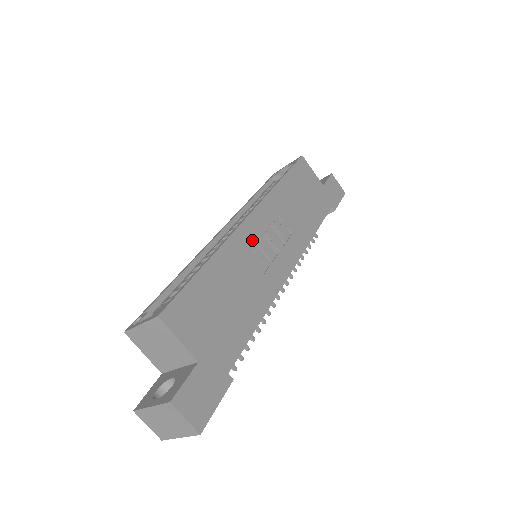
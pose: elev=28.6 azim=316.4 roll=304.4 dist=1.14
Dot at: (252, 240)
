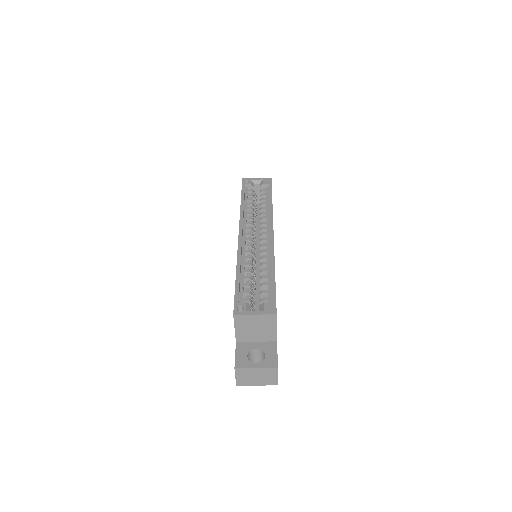
Dot at: occluded
